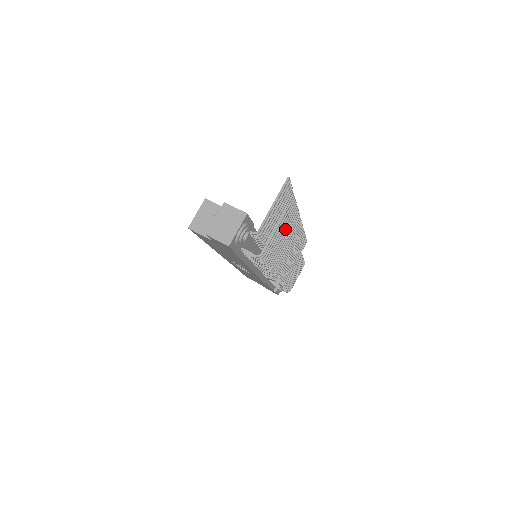
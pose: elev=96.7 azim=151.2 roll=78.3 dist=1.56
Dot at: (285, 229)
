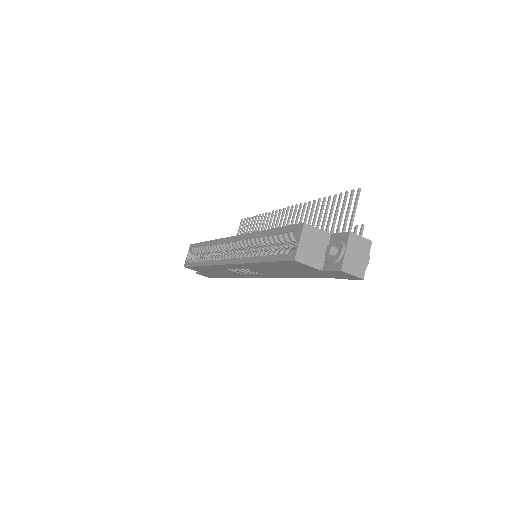
Dot at: occluded
